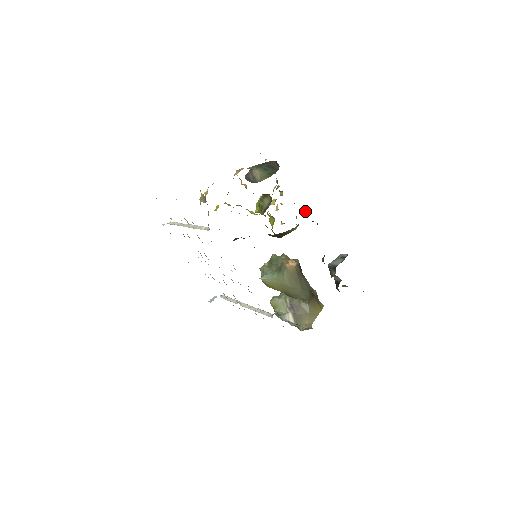
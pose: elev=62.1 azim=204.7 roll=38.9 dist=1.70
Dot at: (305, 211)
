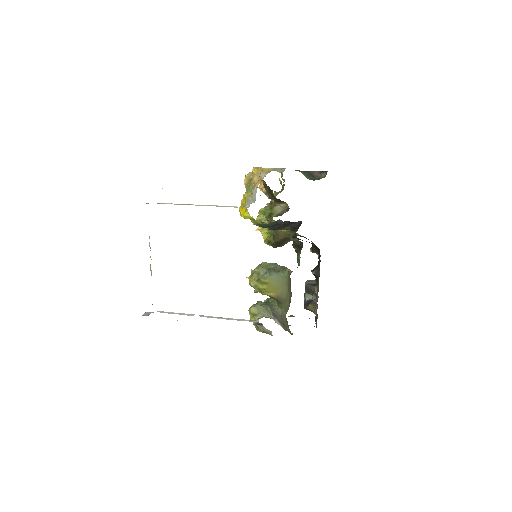
Dot at: occluded
